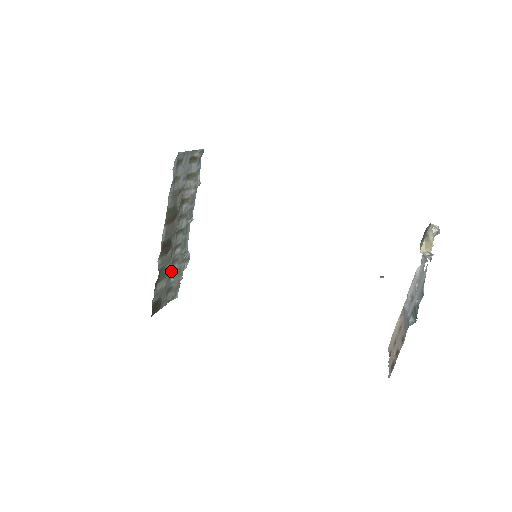
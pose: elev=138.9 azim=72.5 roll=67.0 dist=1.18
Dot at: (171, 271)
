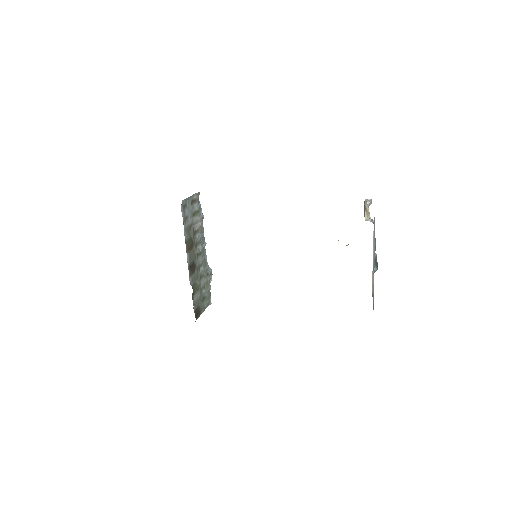
Dot at: (201, 285)
